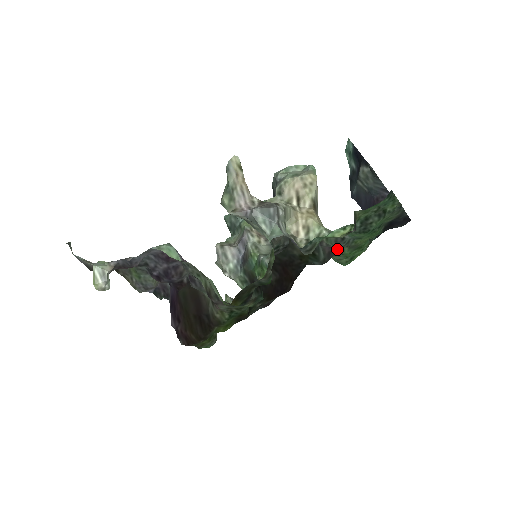
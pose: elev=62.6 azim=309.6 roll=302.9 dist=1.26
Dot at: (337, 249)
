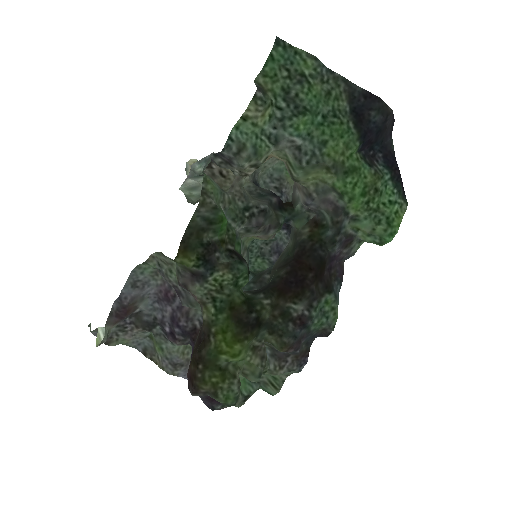
Dot at: (339, 199)
